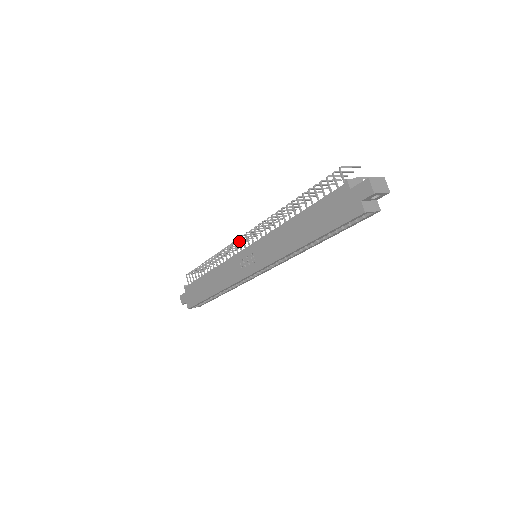
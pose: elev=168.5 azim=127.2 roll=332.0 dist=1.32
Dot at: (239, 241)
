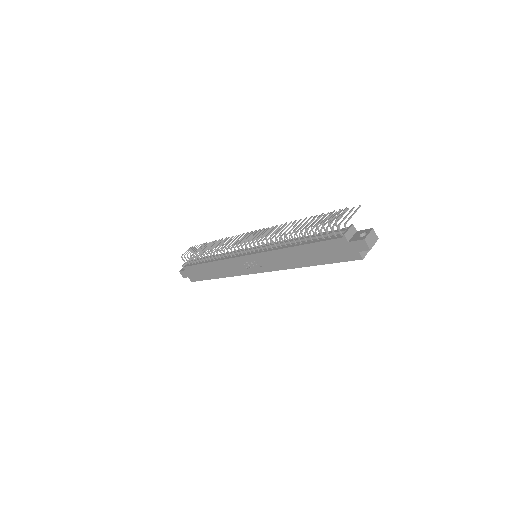
Dot at: occluded
